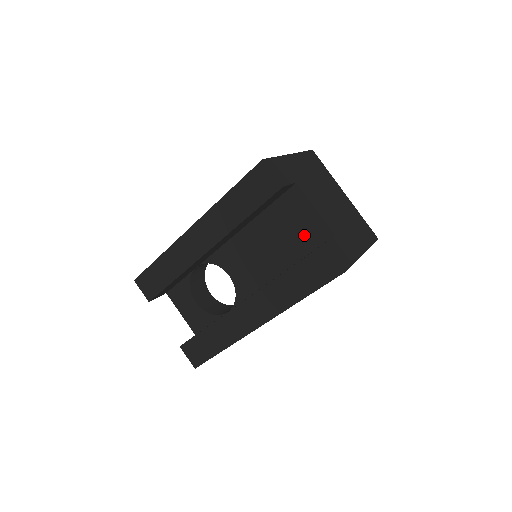
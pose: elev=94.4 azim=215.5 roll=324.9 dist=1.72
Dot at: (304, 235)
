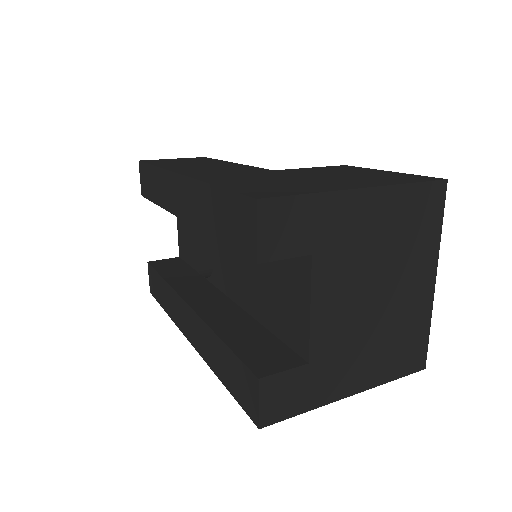
Dot at: (284, 316)
